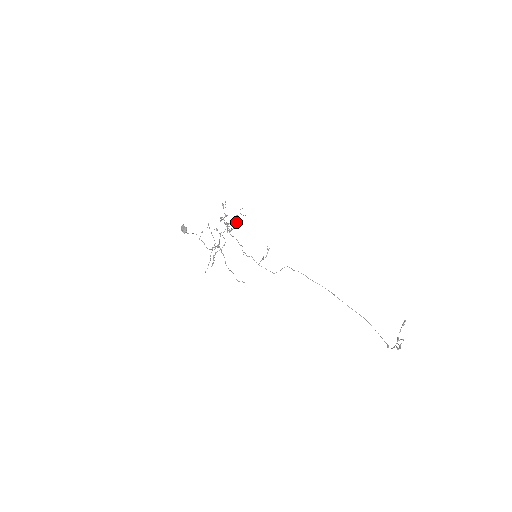
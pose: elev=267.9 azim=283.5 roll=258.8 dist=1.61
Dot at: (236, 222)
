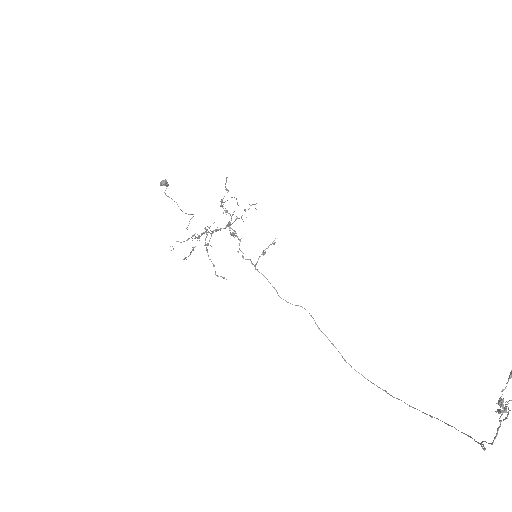
Dot at: (243, 221)
